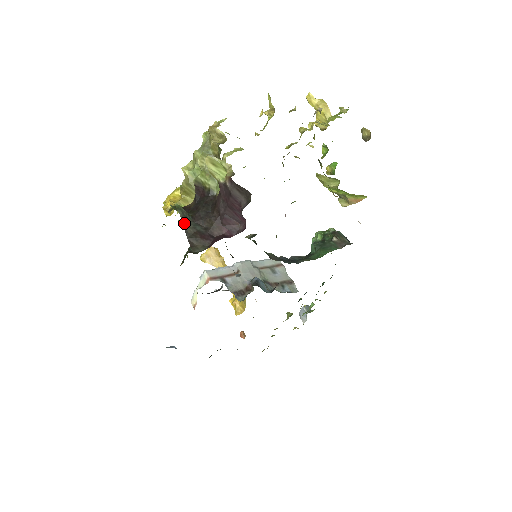
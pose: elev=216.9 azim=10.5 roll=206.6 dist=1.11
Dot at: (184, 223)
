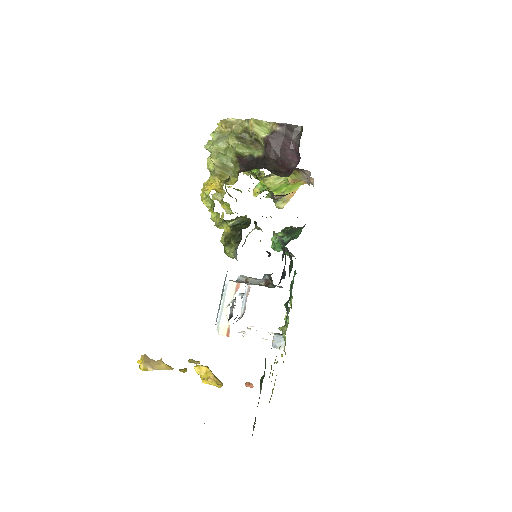
Dot at: occluded
